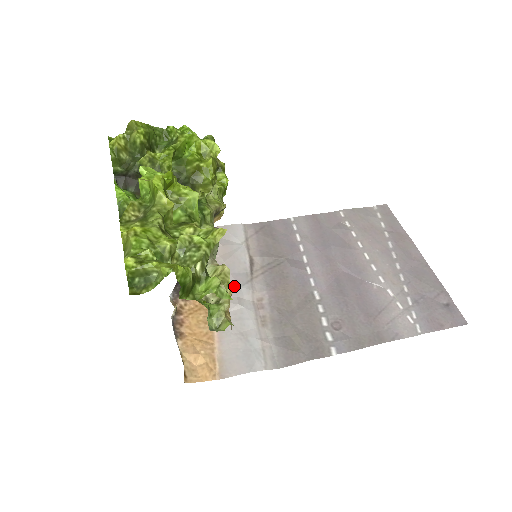
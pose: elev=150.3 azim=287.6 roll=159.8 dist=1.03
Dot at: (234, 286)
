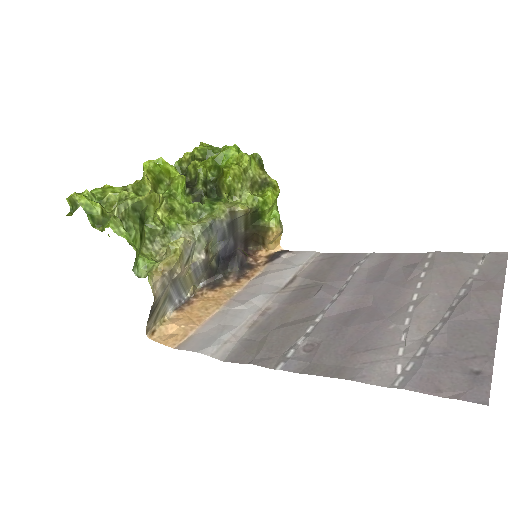
Dot at: (256, 292)
